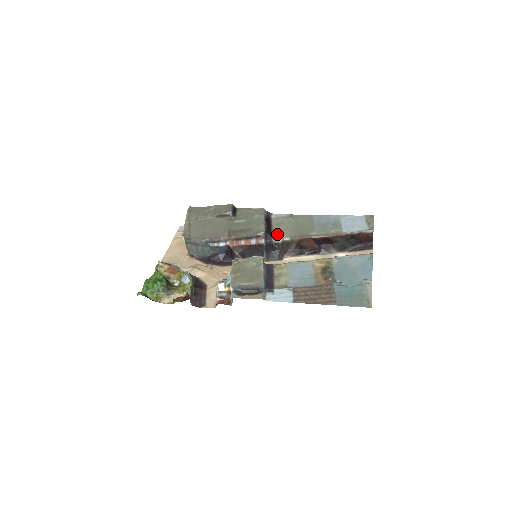
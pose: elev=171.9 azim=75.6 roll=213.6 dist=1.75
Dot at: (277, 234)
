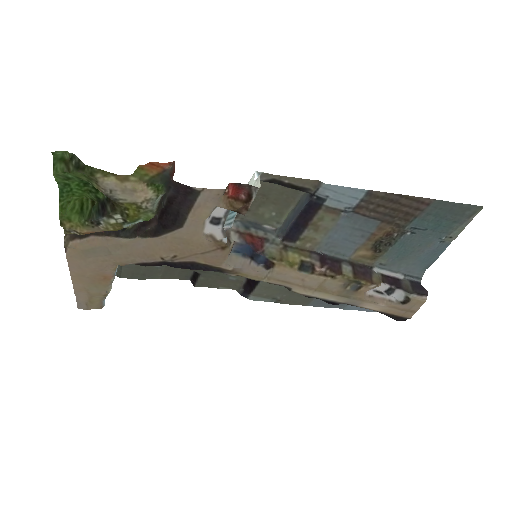
Dot at: occluded
